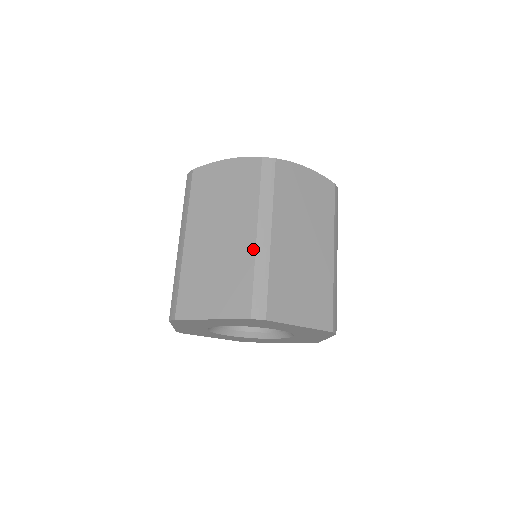
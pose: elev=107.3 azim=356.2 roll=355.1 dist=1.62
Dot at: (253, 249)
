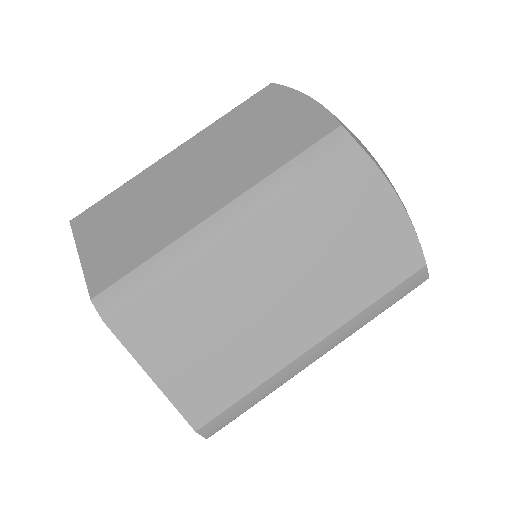
Dot at: (192, 225)
